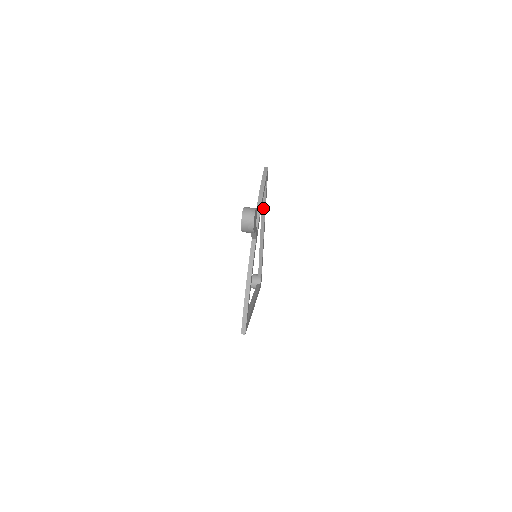
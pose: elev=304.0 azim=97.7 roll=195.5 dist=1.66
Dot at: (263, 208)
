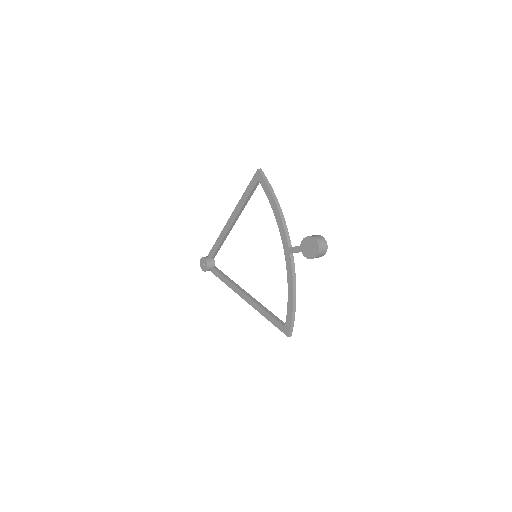
Dot at: (245, 204)
